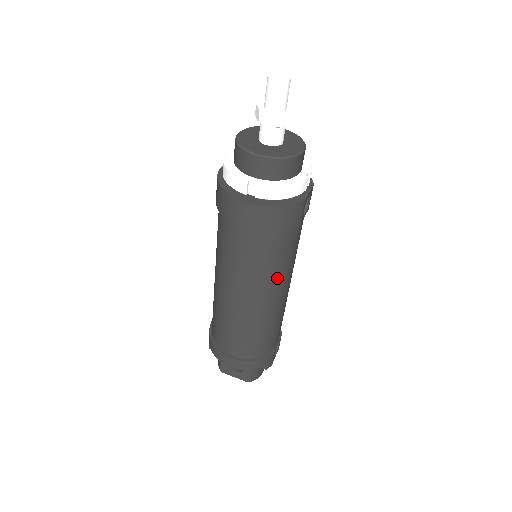
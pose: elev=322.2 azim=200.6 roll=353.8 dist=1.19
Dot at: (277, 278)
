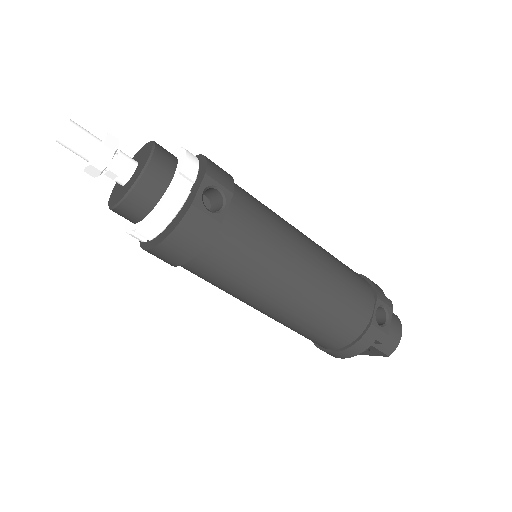
Dot at: (267, 277)
